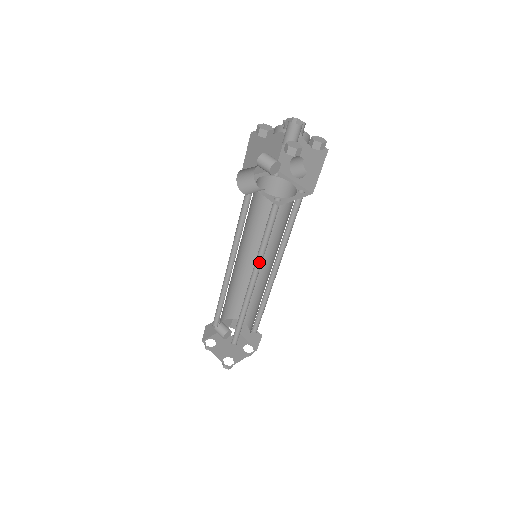
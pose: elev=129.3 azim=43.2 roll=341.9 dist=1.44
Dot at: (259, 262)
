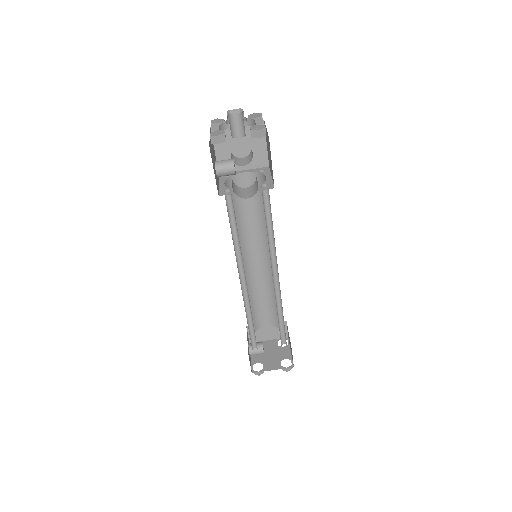
Dot at: (271, 254)
